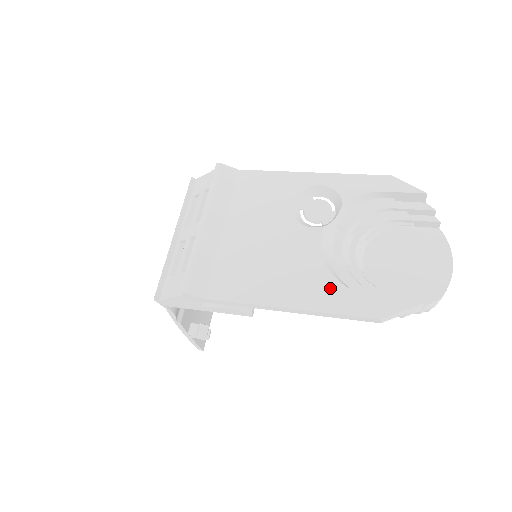
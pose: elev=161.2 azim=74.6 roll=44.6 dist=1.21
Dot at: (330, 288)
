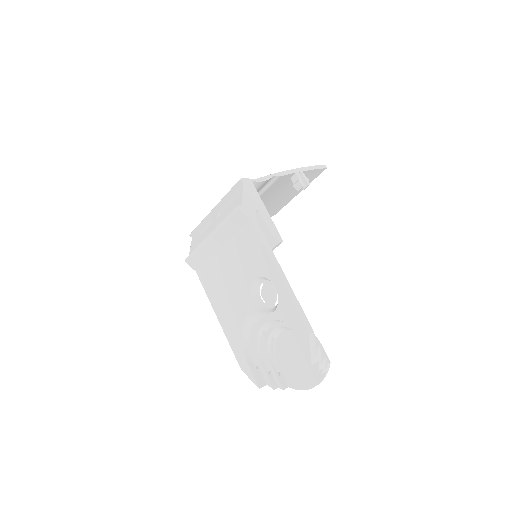
Dot at: (236, 335)
